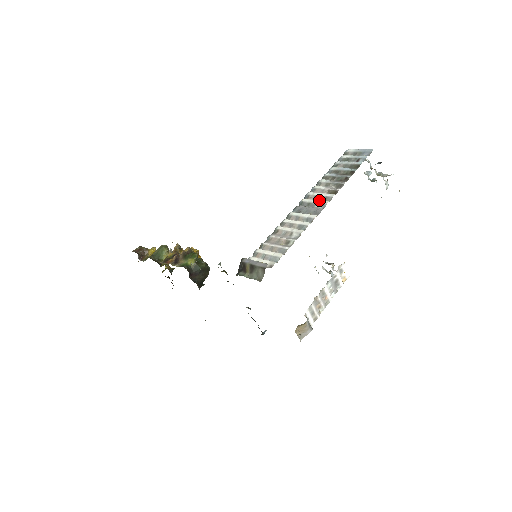
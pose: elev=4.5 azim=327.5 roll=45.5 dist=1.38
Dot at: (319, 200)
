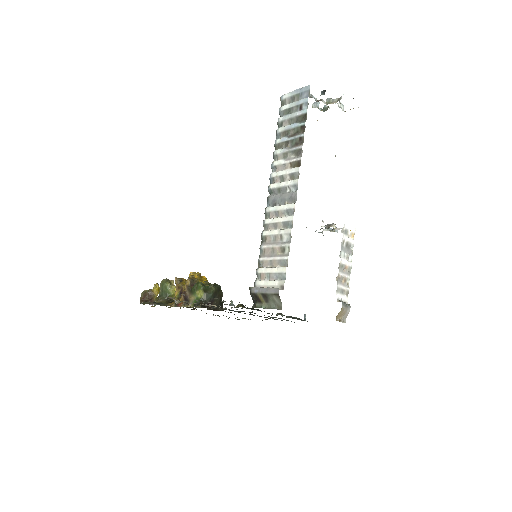
Dot at: (287, 181)
